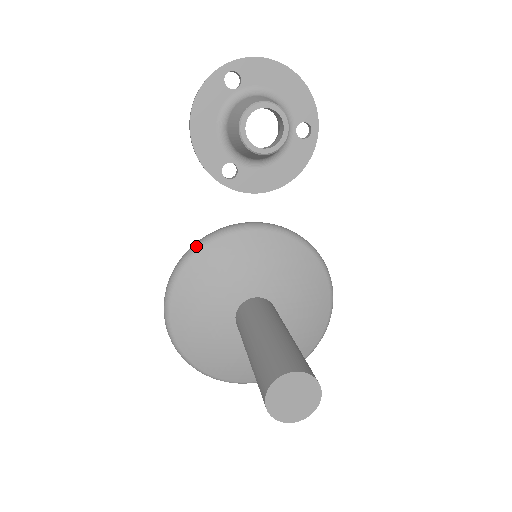
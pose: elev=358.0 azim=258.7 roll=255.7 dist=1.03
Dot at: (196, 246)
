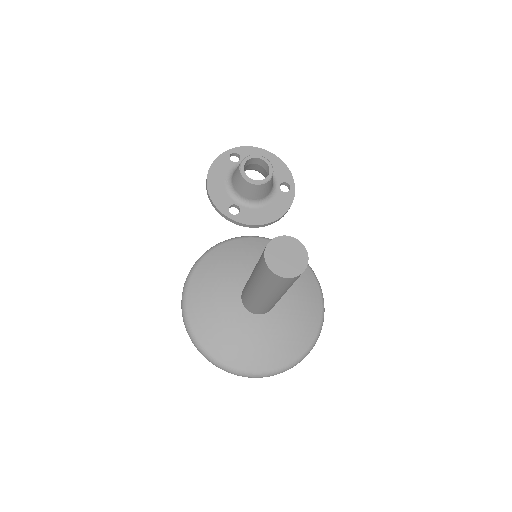
Dot at: (209, 249)
